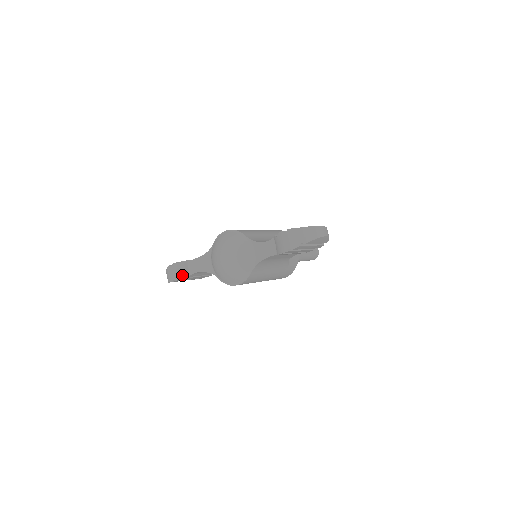
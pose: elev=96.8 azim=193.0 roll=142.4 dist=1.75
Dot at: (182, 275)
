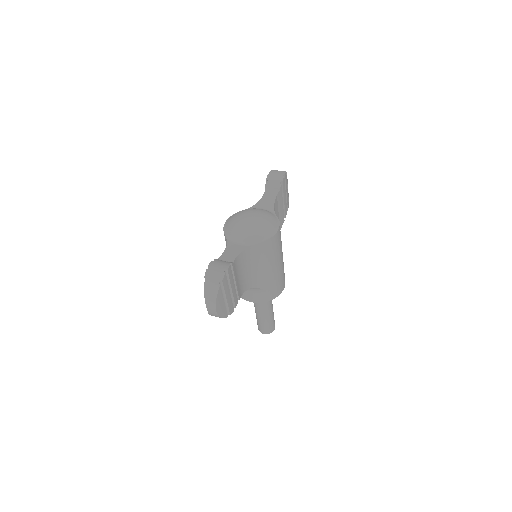
Dot at: (228, 263)
